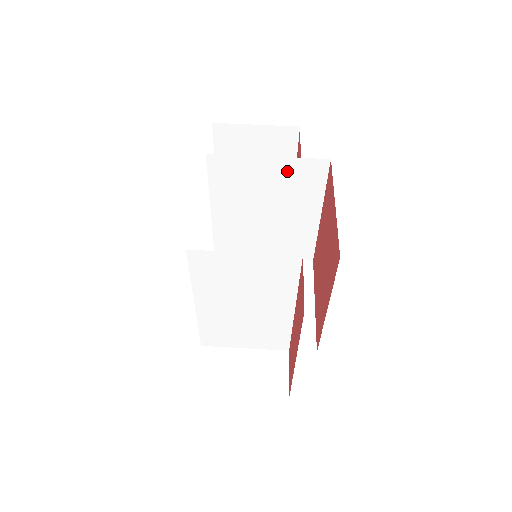
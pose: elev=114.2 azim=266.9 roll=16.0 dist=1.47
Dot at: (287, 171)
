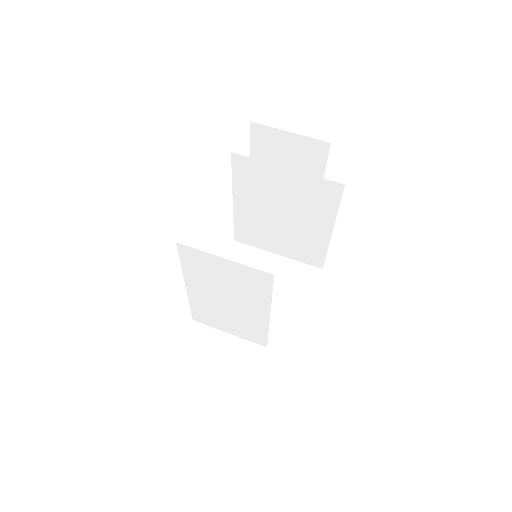
Dot at: (303, 185)
